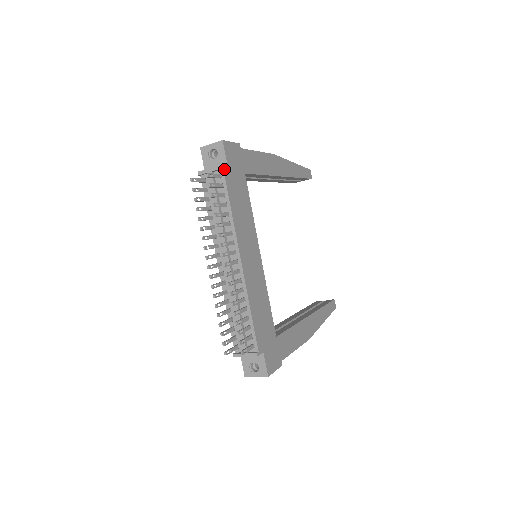
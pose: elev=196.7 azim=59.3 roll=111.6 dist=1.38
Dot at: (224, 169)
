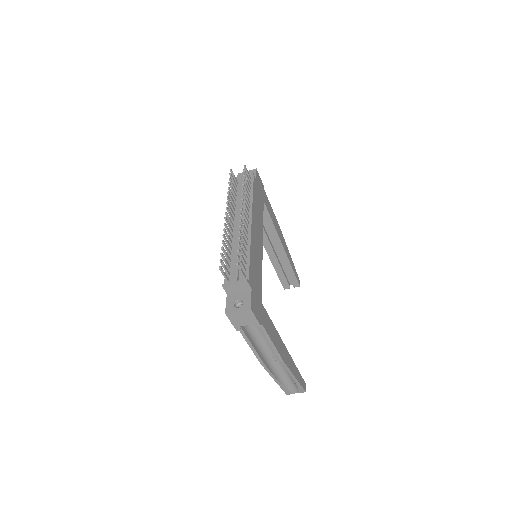
Dot at: (254, 177)
